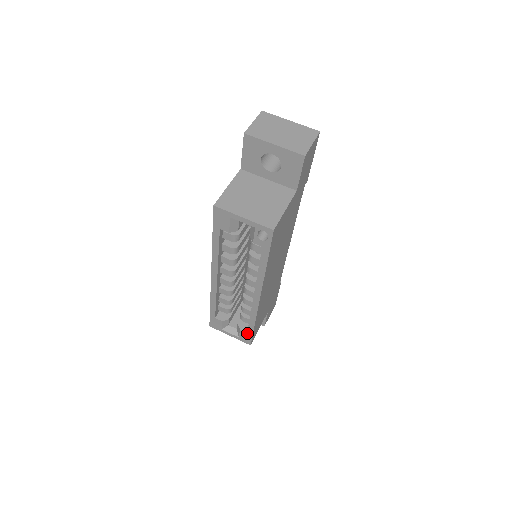
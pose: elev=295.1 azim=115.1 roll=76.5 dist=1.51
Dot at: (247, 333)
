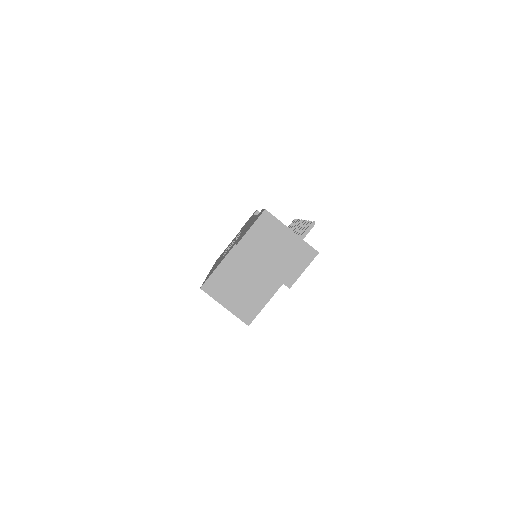
Dot at: occluded
